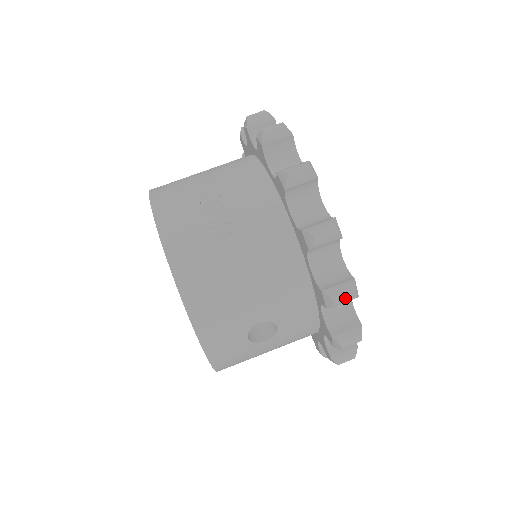
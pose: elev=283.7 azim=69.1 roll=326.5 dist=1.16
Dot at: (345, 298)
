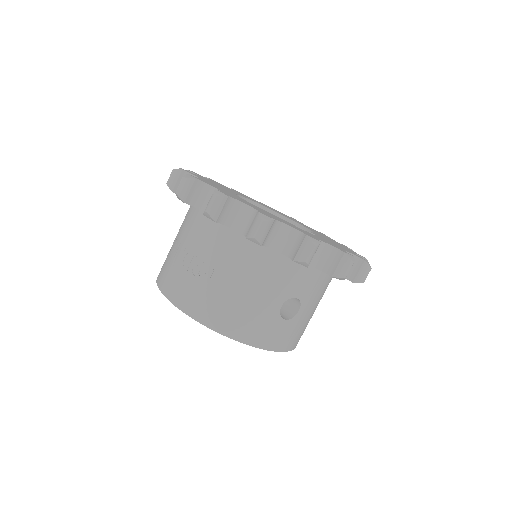
Dot at: (310, 253)
